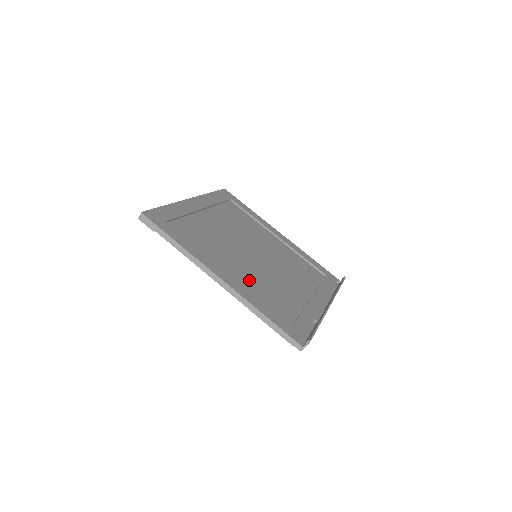
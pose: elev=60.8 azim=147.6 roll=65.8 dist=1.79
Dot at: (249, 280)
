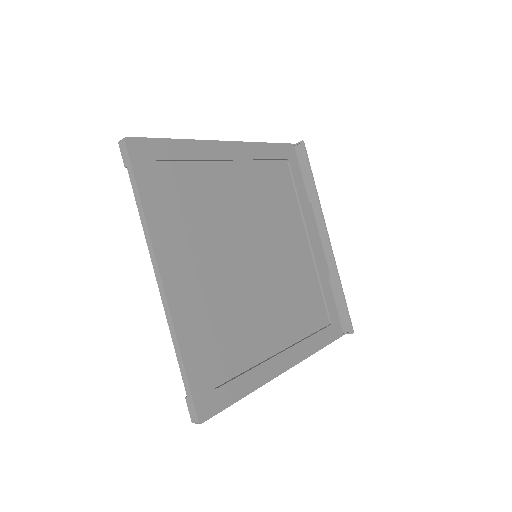
Dot at: (286, 318)
